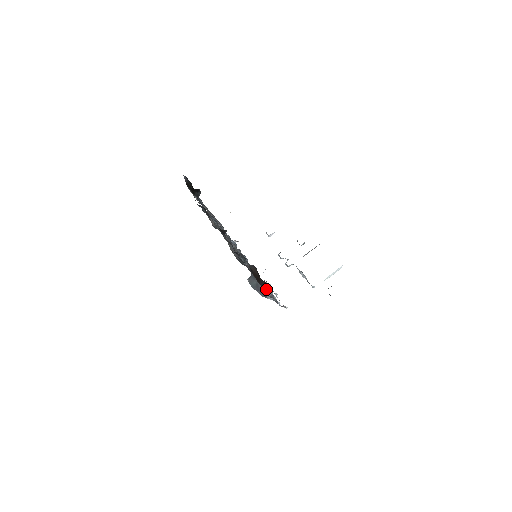
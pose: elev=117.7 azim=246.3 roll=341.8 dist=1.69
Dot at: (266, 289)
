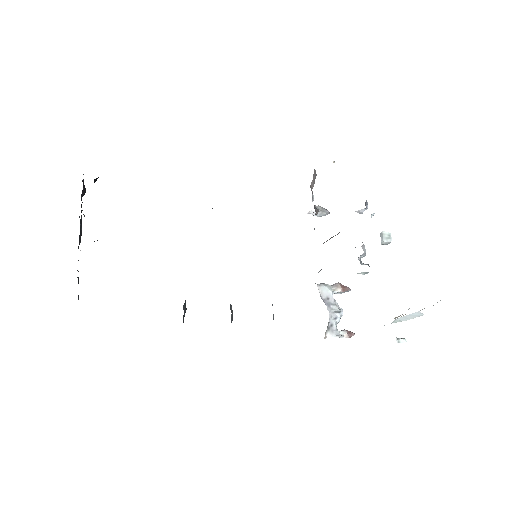
Dot at: occluded
